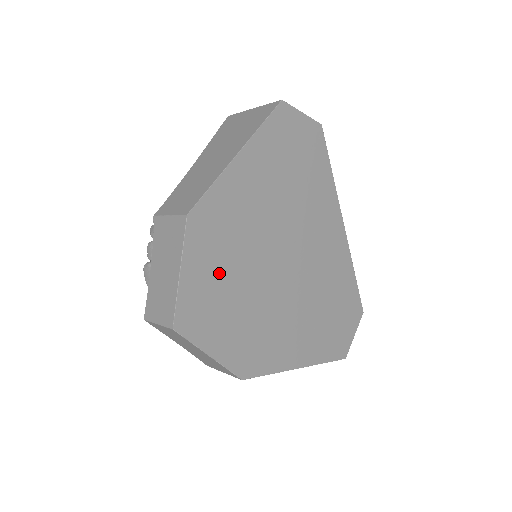
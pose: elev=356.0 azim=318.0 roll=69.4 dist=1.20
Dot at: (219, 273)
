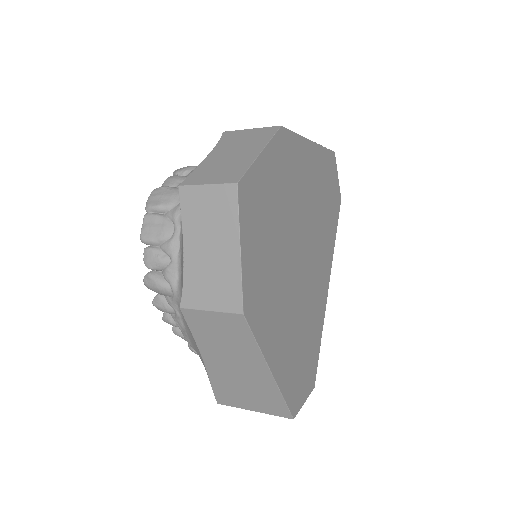
Dot at: (274, 194)
